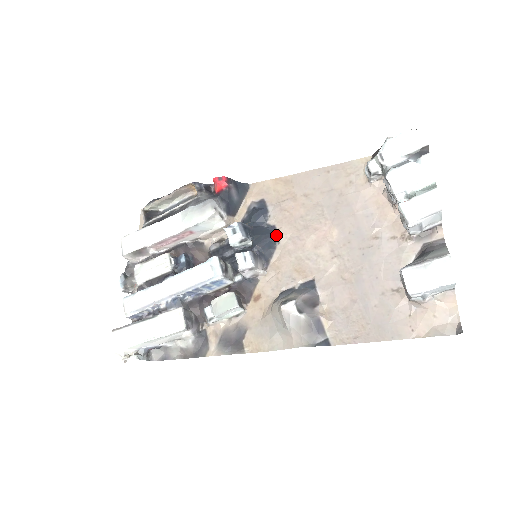
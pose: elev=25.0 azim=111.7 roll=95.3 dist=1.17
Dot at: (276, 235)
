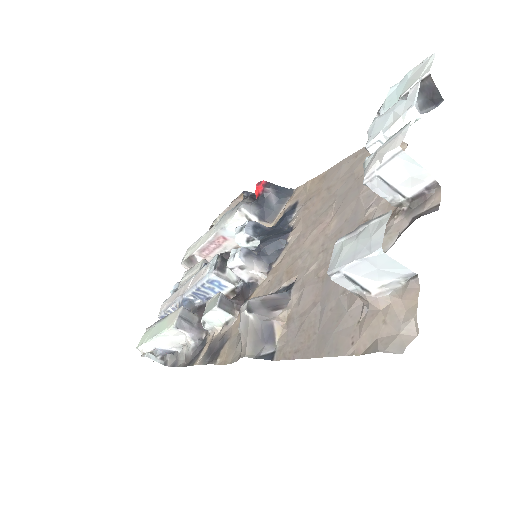
Dot at: (288, 235)
